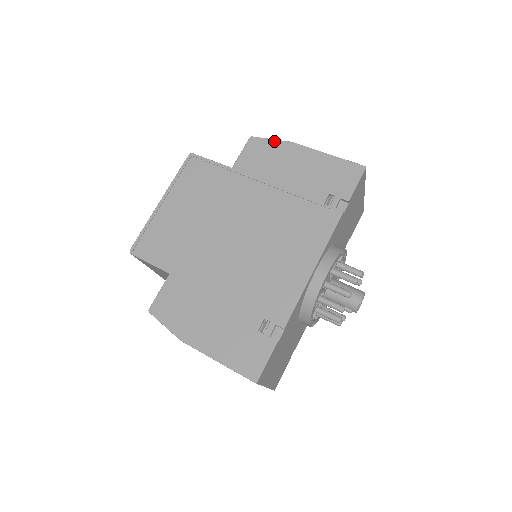
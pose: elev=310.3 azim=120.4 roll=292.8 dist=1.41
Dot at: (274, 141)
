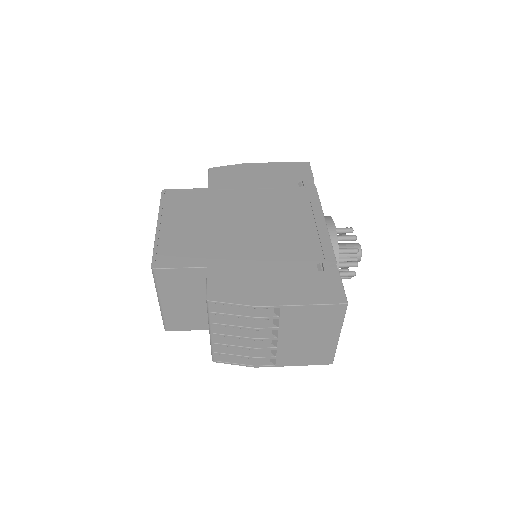
Dot at: (231, 166)
